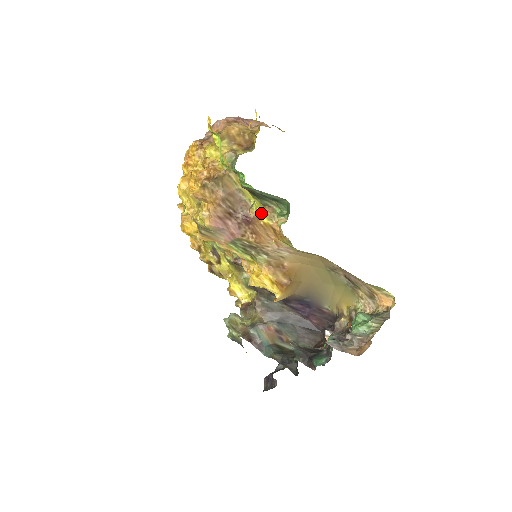
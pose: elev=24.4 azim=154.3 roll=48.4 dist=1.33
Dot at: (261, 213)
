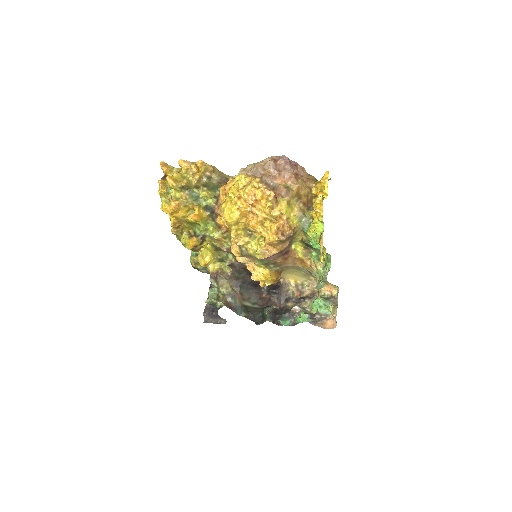
Dot at: (300, 252)
